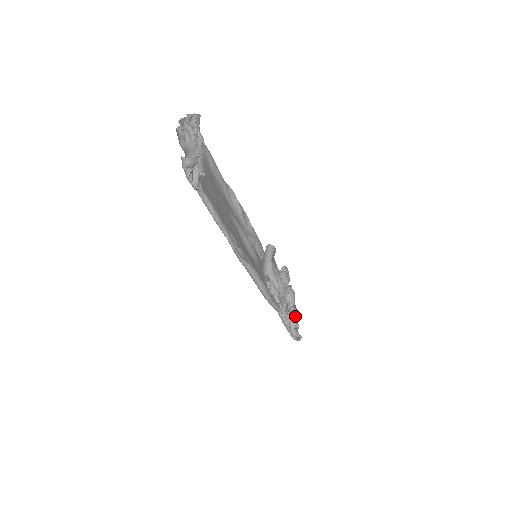
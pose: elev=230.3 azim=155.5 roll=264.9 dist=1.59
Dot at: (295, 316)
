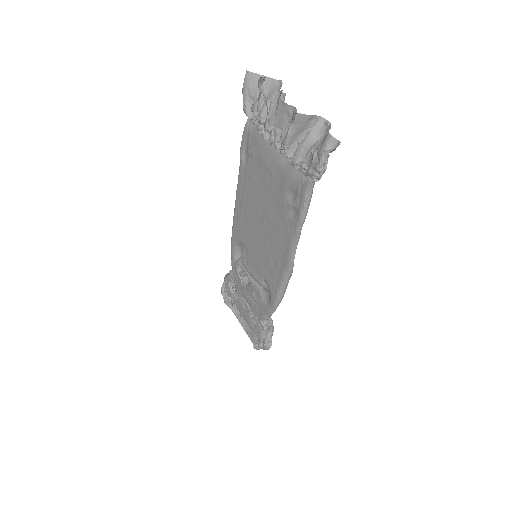
Dot at: occluded
